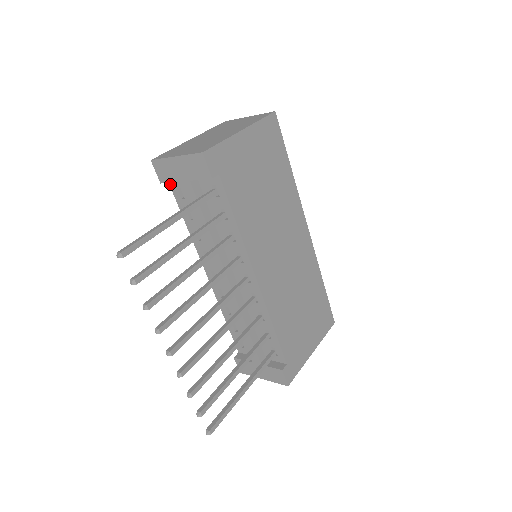
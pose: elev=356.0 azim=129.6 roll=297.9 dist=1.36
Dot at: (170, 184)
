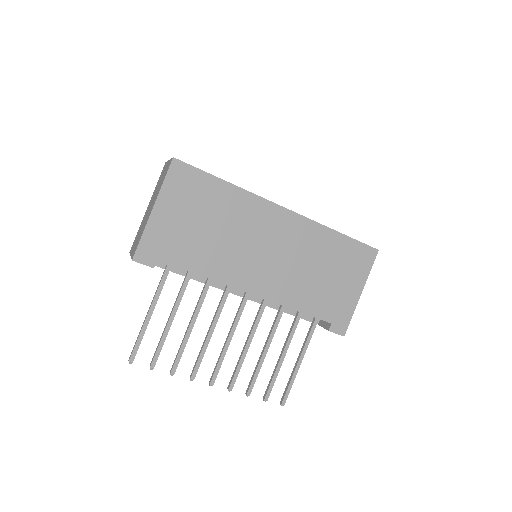
Dot at: occluded
